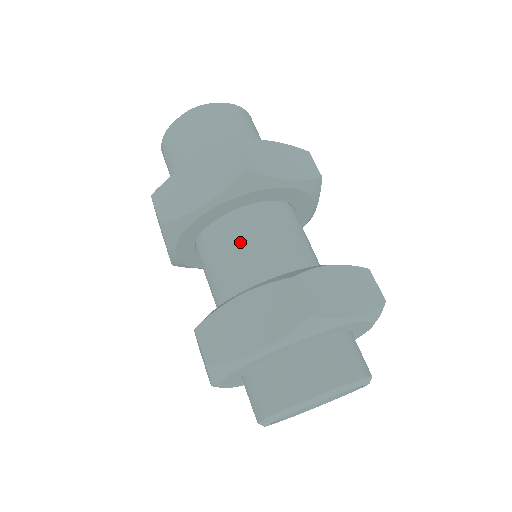
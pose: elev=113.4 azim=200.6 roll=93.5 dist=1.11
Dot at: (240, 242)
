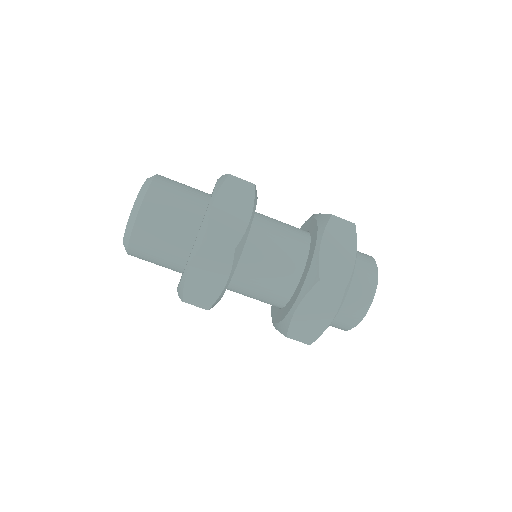
Dot at: occluded
